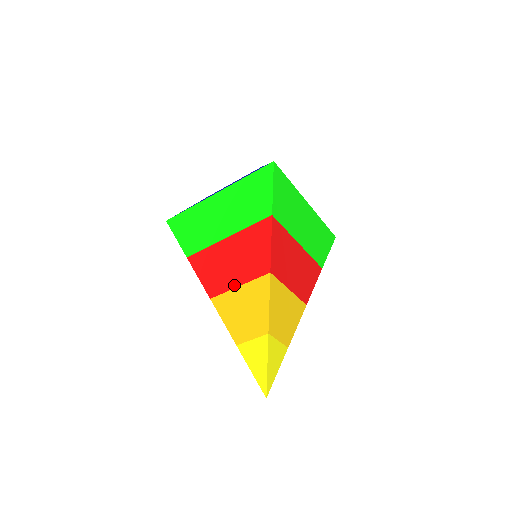
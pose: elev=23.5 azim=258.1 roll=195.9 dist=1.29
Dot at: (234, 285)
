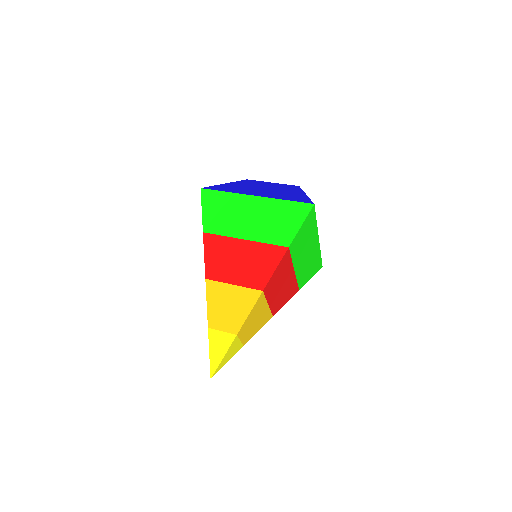
Dot at: (230, 281)
